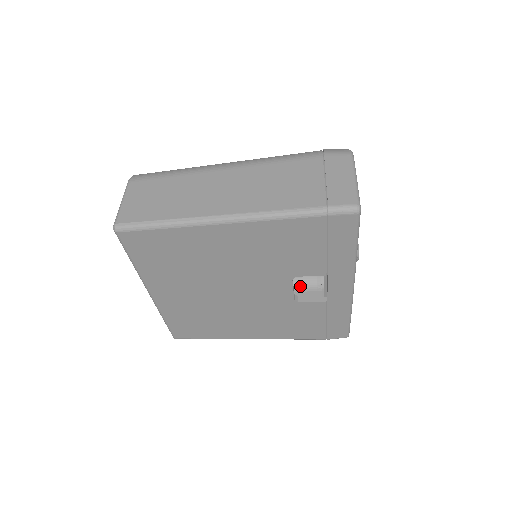
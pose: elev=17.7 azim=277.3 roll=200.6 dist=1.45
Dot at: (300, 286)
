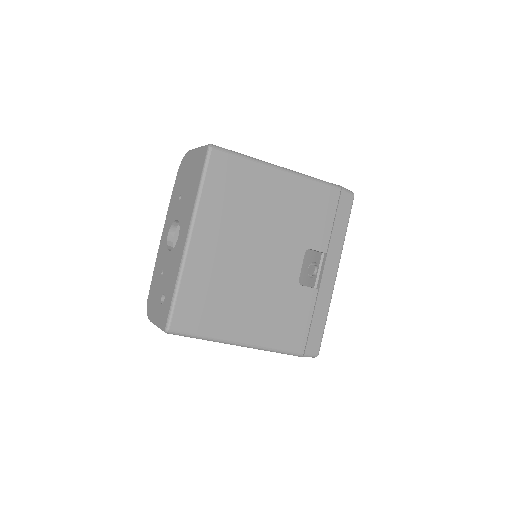
Dot at: occluded
